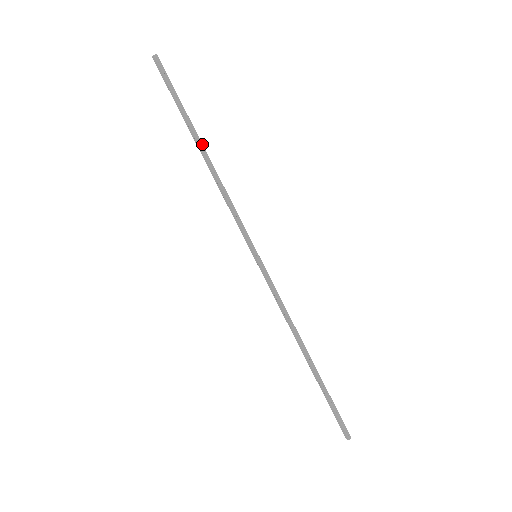
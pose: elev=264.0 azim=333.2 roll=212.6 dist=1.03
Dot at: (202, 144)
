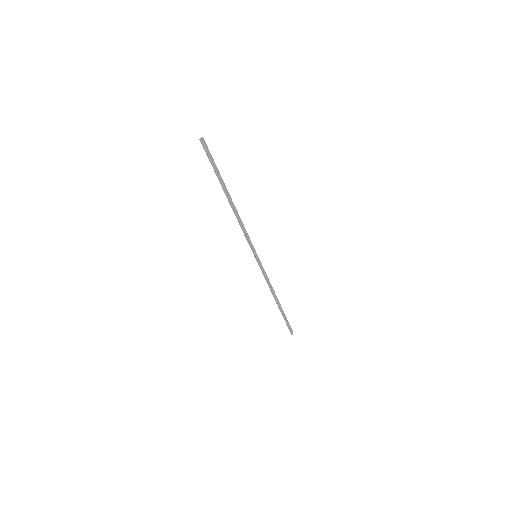
Dot at: (230, 196)
